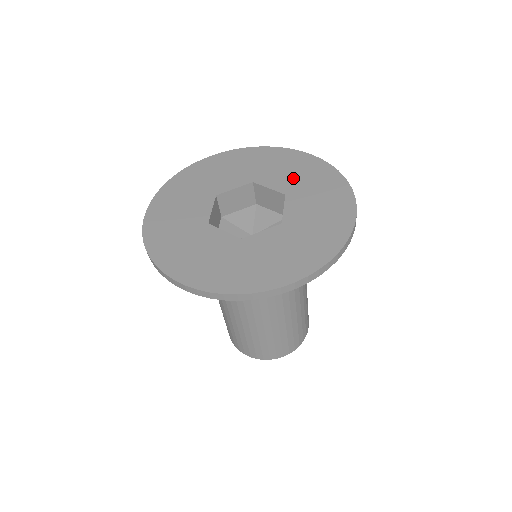
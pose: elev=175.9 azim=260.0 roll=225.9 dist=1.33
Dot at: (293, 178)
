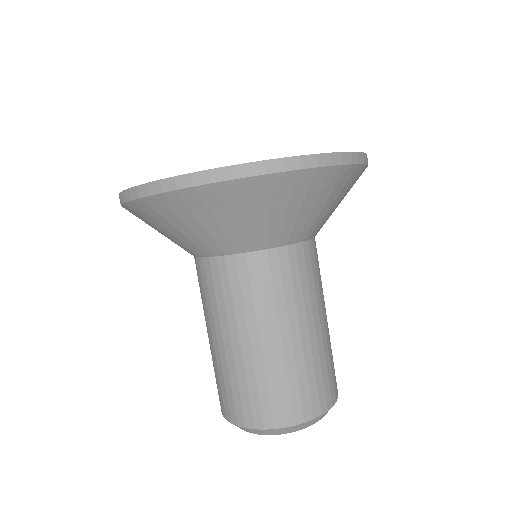
Dot at: occluded
